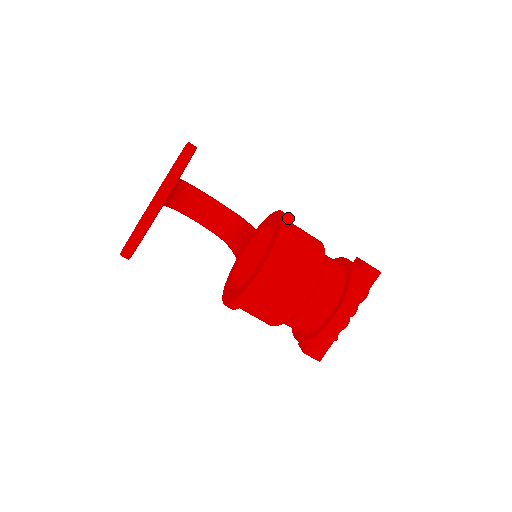
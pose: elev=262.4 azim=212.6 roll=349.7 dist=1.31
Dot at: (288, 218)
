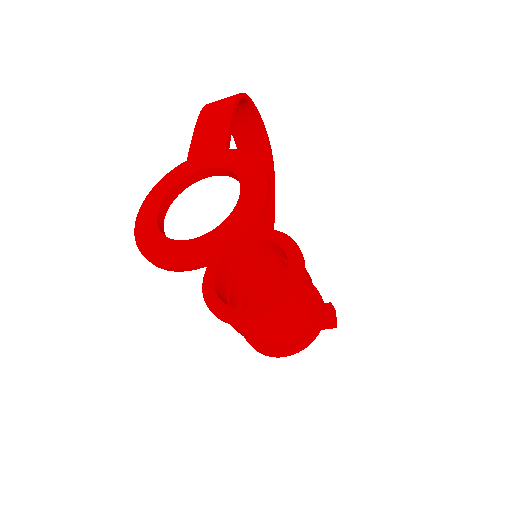
Dot at: (302, 281)
